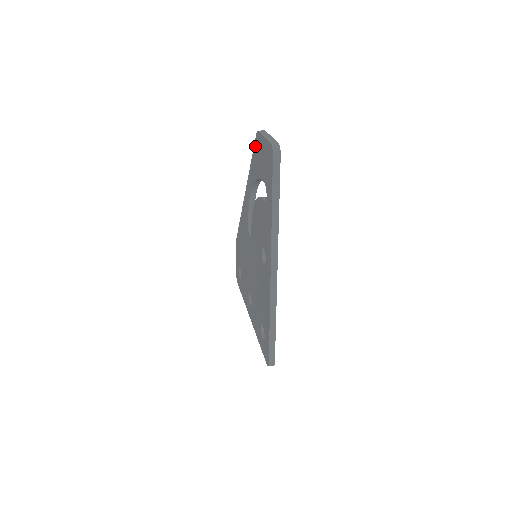
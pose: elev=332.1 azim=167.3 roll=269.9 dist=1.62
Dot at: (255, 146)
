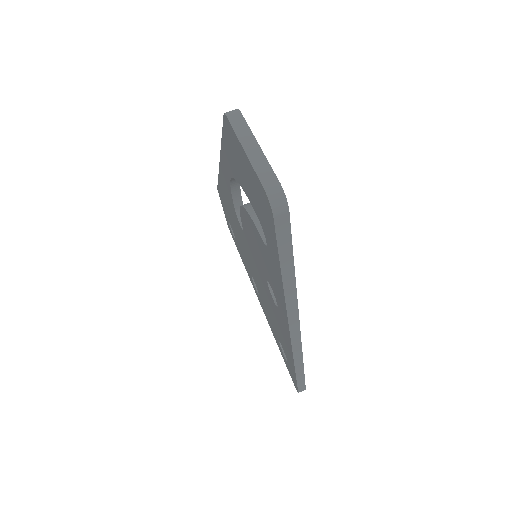
Dot at: (225, 132)
